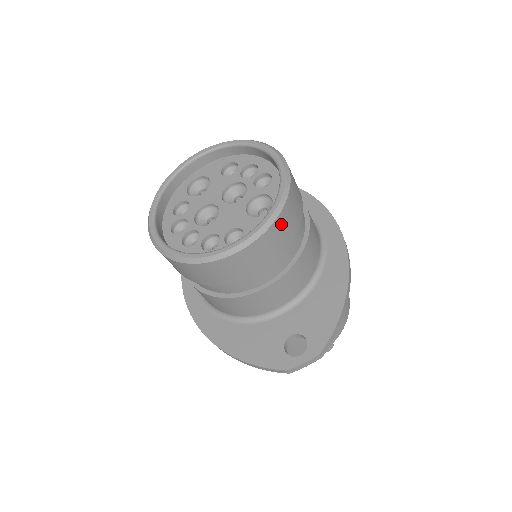
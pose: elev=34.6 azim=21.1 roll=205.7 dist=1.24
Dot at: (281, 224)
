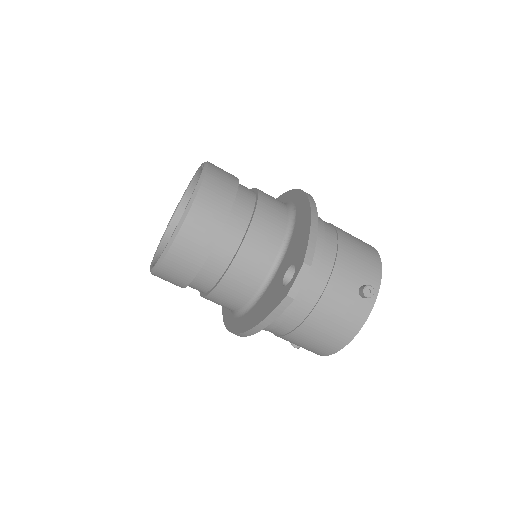
Dot at: (210, 189)
